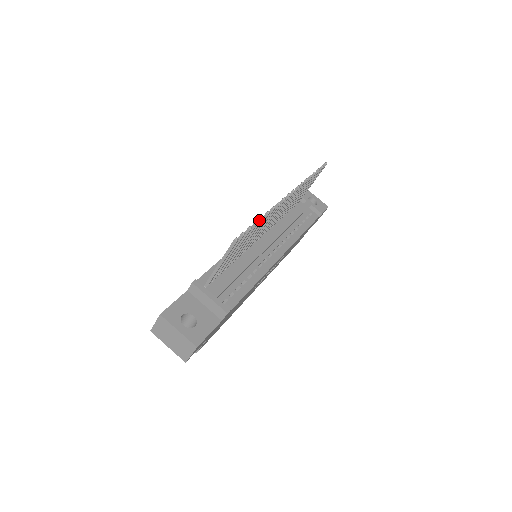
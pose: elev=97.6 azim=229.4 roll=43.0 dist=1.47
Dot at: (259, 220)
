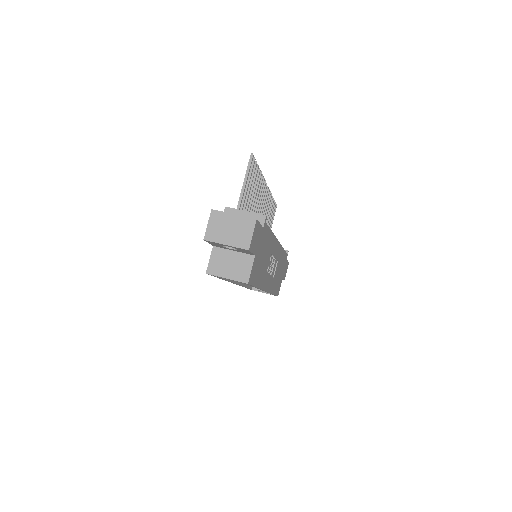
Dot at: occluded
